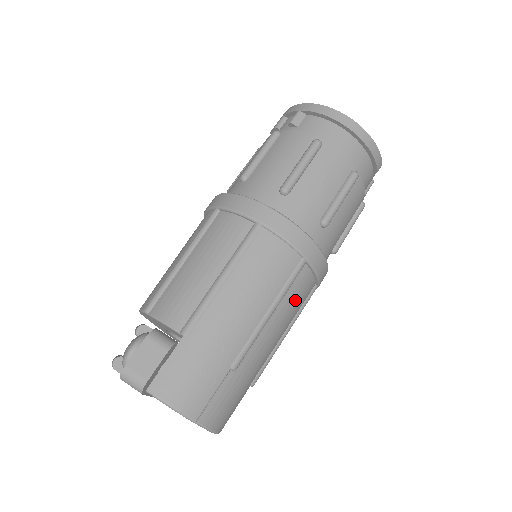
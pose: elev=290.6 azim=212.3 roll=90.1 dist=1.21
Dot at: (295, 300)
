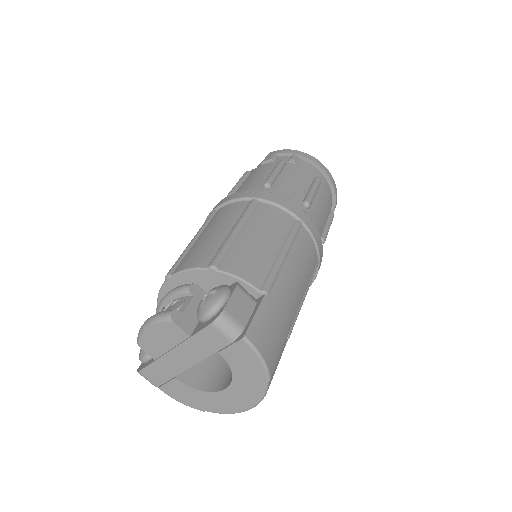
Dot at: occluded
